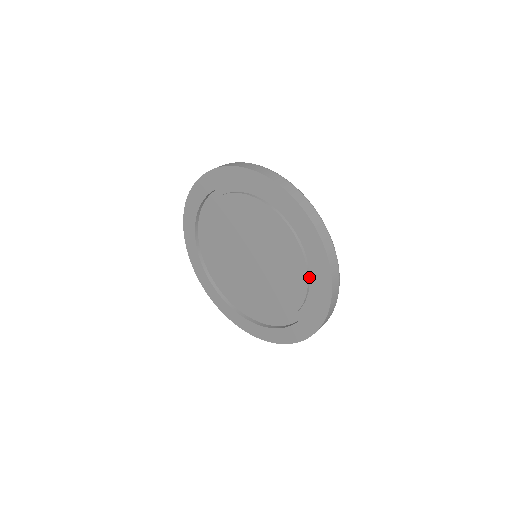
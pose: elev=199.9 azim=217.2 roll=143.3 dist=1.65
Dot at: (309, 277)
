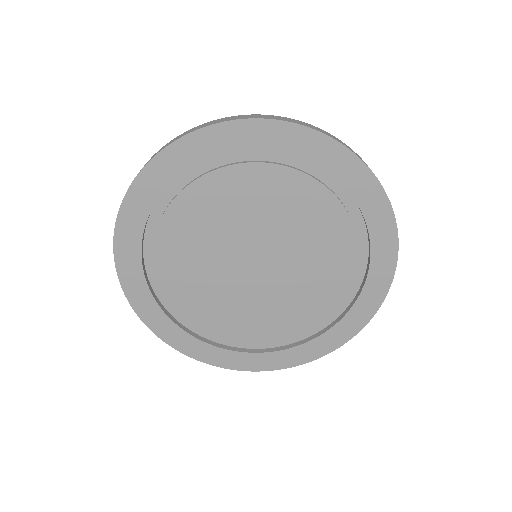
Dot at: (337, 306)
